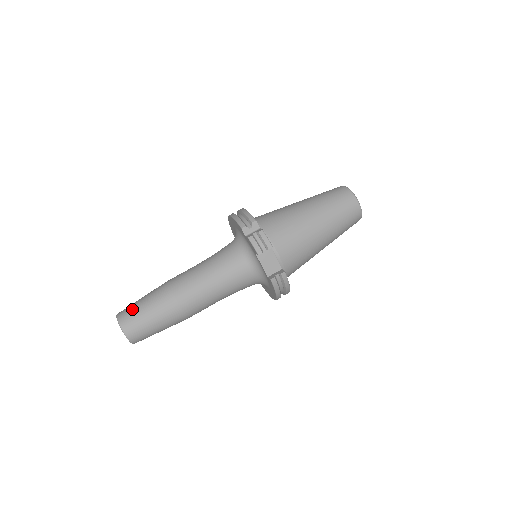
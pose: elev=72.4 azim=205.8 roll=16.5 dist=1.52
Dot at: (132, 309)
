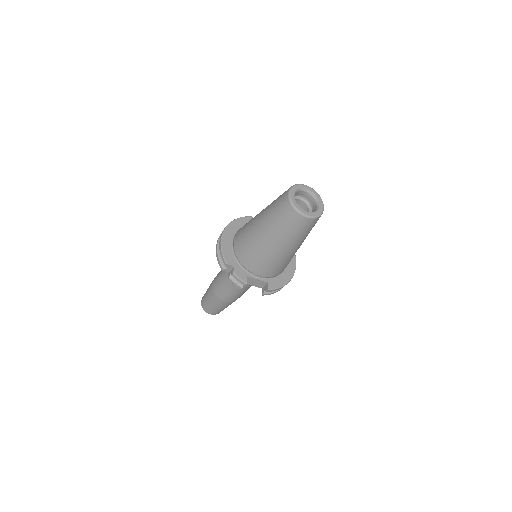
Dot at: (204, 302)
